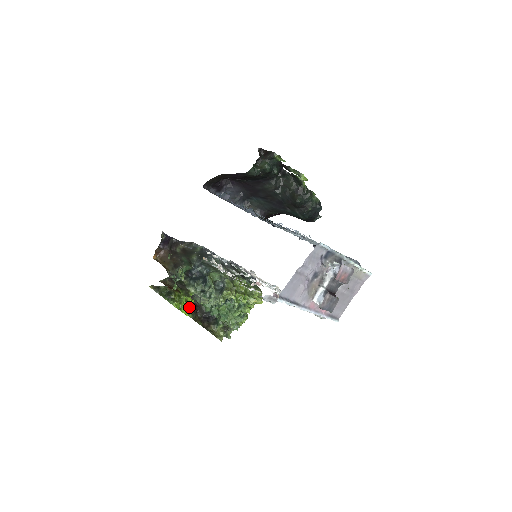
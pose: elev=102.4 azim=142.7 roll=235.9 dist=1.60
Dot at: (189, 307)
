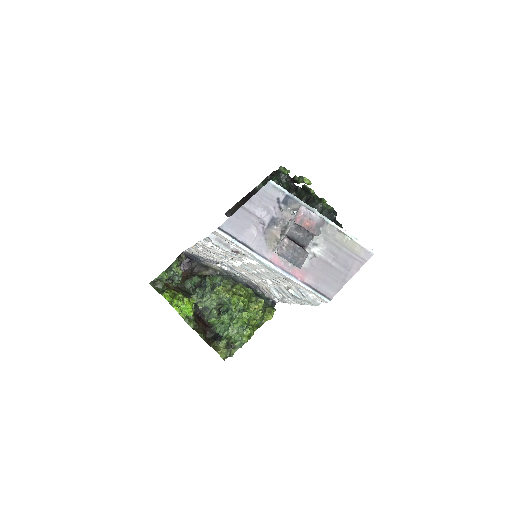
Dot at: (189, 313)
